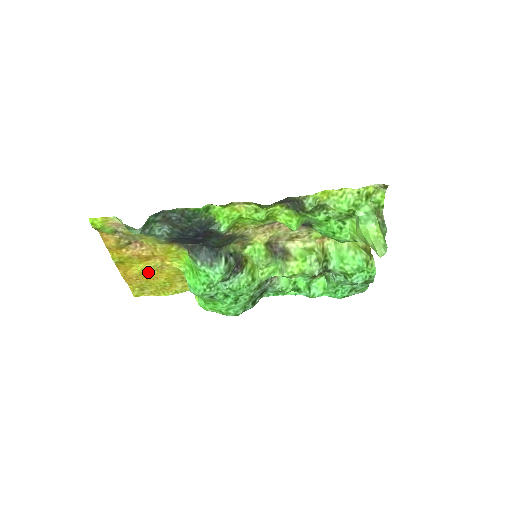
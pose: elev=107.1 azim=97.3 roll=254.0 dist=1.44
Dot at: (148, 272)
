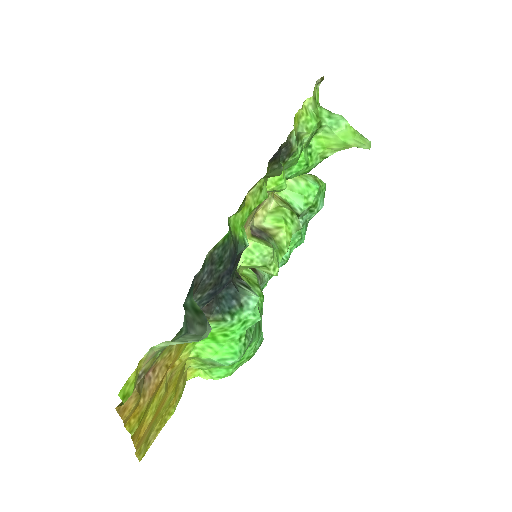
Dot at: (159, 403)
